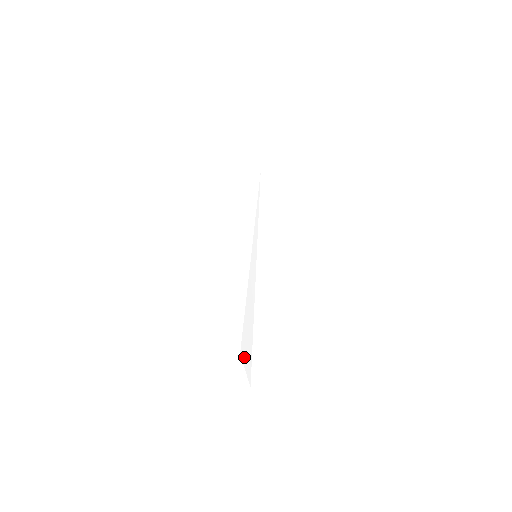
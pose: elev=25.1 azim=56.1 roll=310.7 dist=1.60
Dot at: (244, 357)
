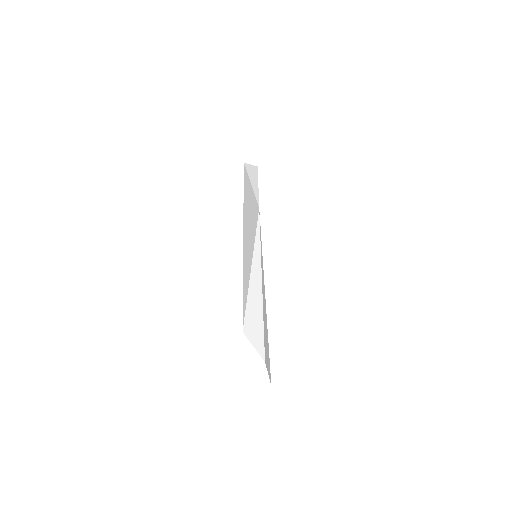
Dot at: (250, 335)
